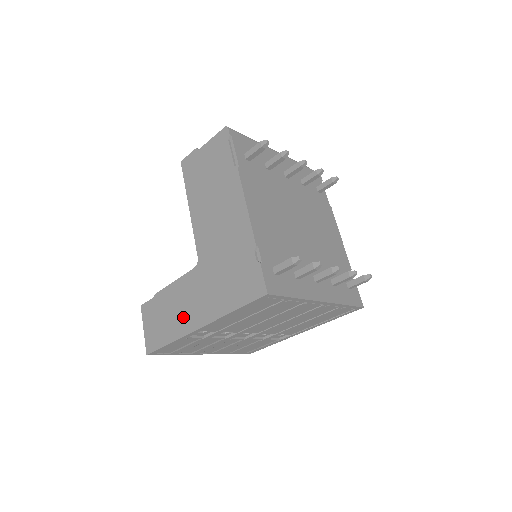
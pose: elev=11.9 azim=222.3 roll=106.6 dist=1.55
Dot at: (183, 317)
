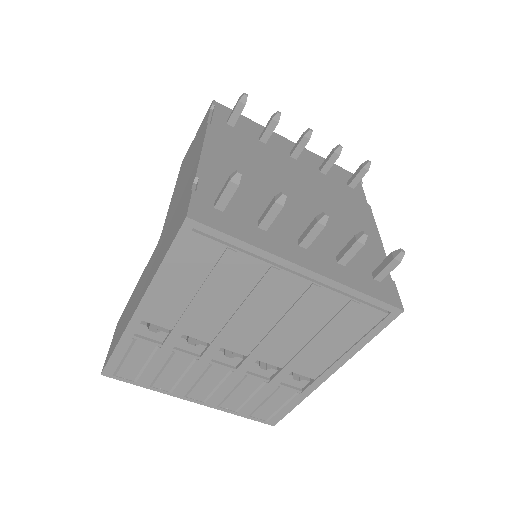
Dot at: (132, 307)
